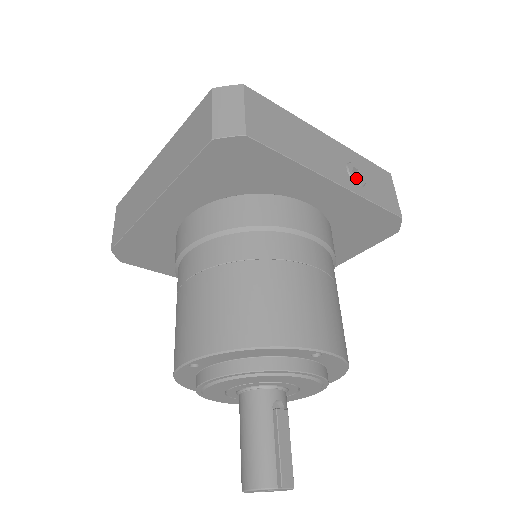
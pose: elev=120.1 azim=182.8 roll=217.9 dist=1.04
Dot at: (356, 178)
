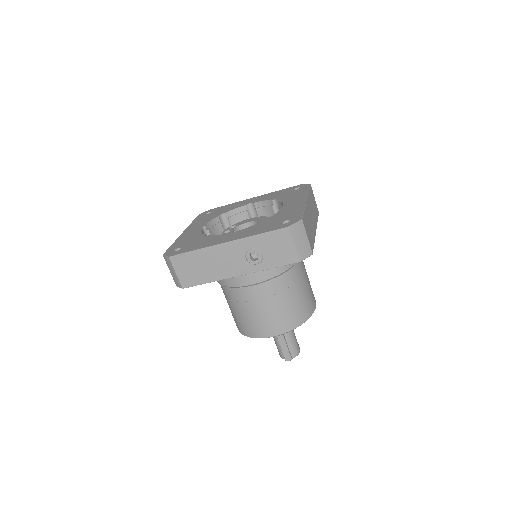
Dot at: (253, 261)
